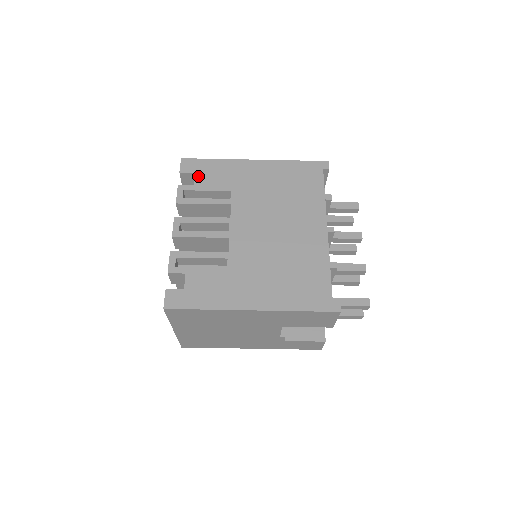
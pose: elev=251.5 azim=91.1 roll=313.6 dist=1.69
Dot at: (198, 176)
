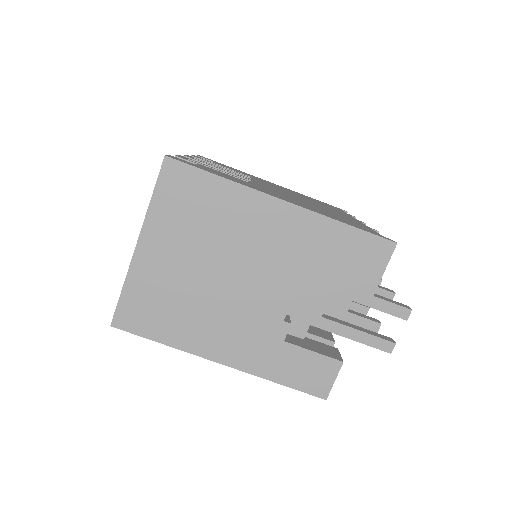
Dot at: occluded
